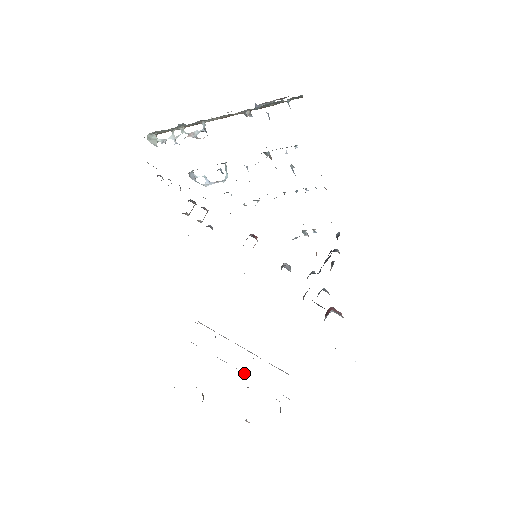
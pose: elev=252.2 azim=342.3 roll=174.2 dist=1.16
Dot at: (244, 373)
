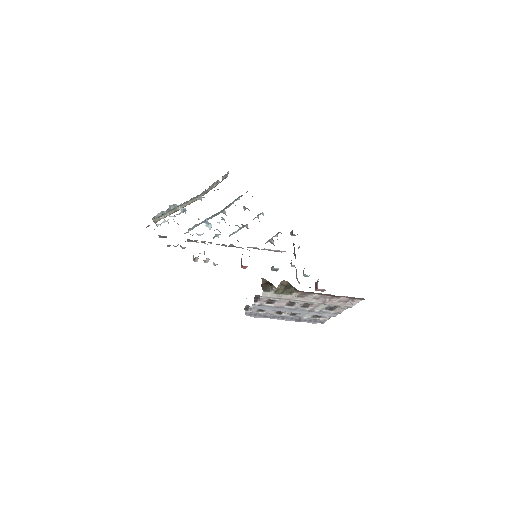
Dot at: (299, 312)
